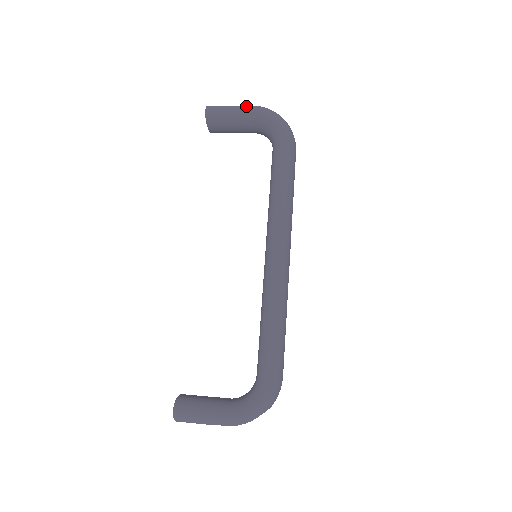
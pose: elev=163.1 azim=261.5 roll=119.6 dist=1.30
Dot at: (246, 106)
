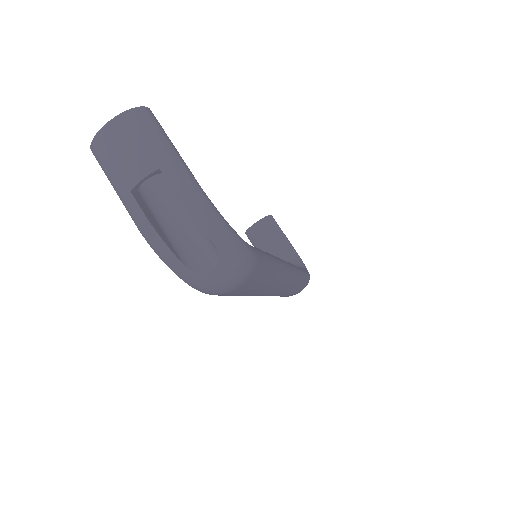
Dot at: (129, 214)
